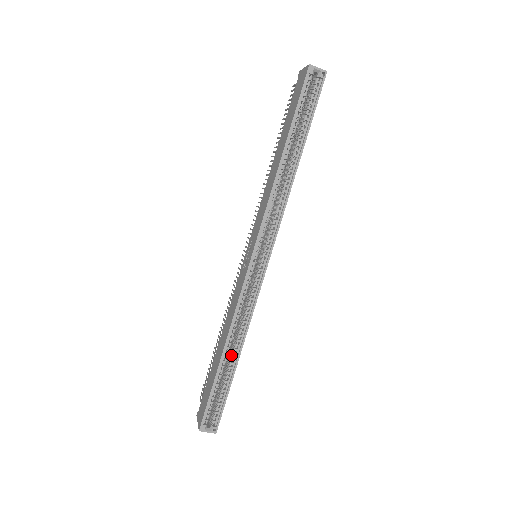
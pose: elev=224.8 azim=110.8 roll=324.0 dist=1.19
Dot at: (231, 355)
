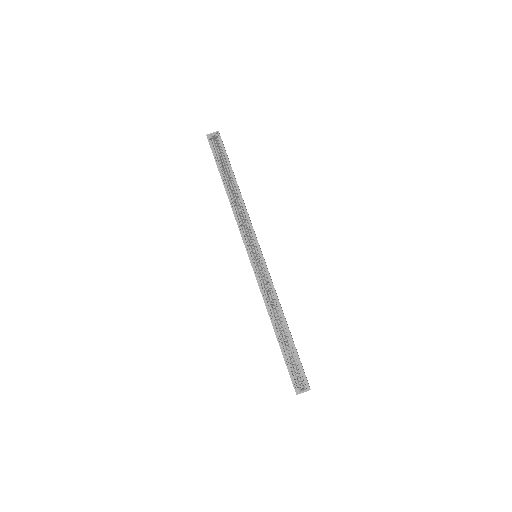
Dot at: (282, 327)
